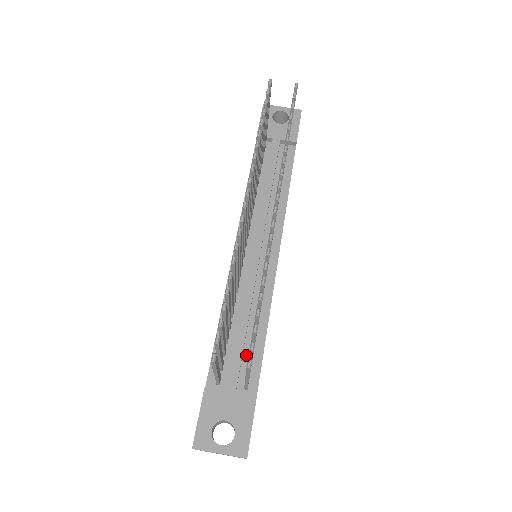
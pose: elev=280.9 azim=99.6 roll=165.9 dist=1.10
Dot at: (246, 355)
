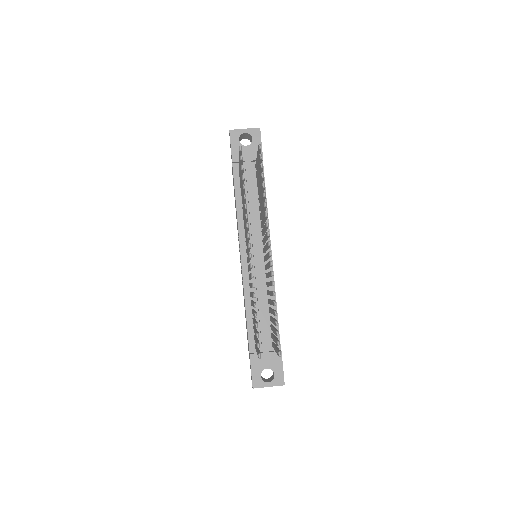
Dot at: (268, 326)
